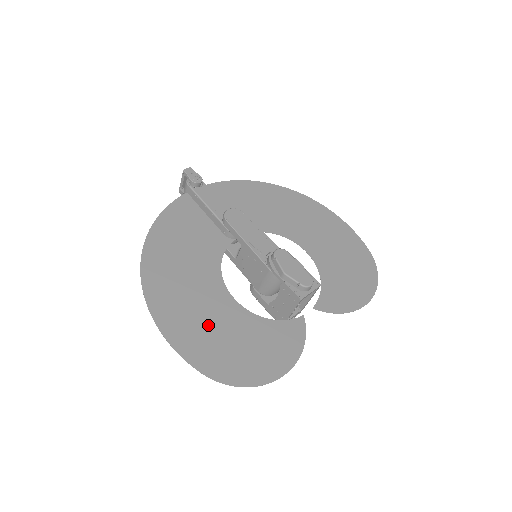
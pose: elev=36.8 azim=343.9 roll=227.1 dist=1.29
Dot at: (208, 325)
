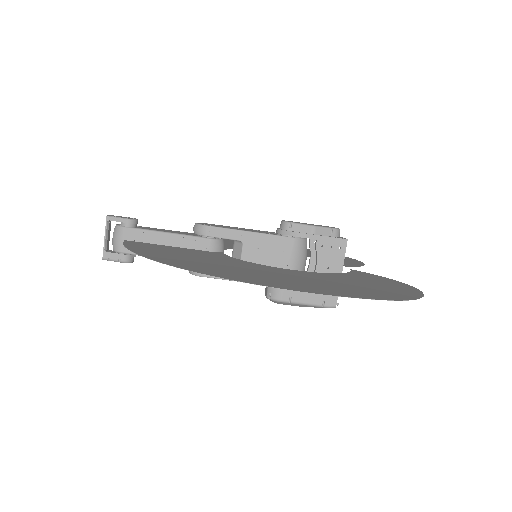
Dot at: (318, 282)
